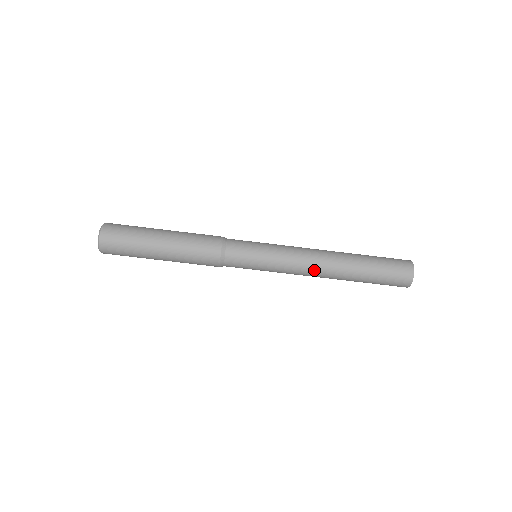
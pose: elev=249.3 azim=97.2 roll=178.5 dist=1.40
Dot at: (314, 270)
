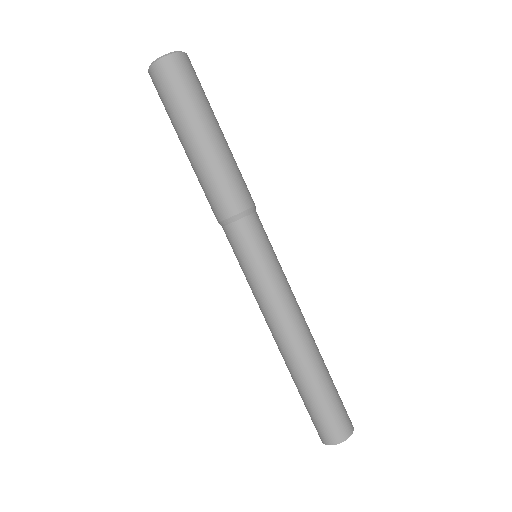
Dot at: (281, 332)
